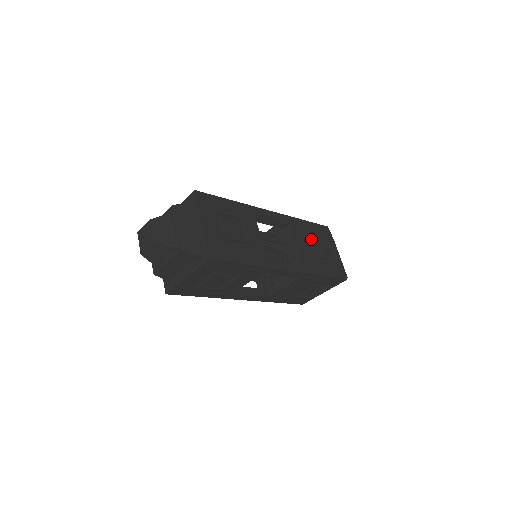
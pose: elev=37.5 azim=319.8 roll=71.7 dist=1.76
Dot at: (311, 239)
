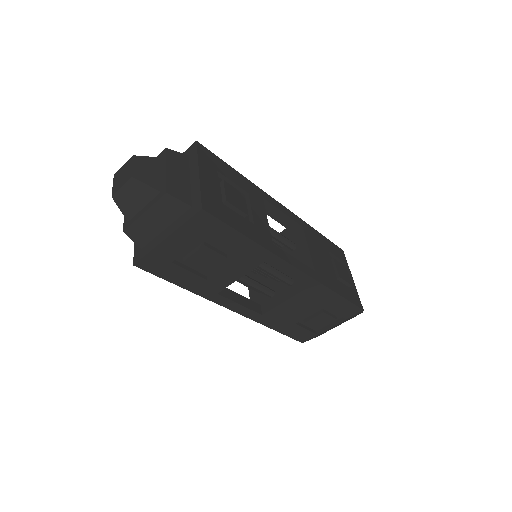
Dot at: (325, 252)
